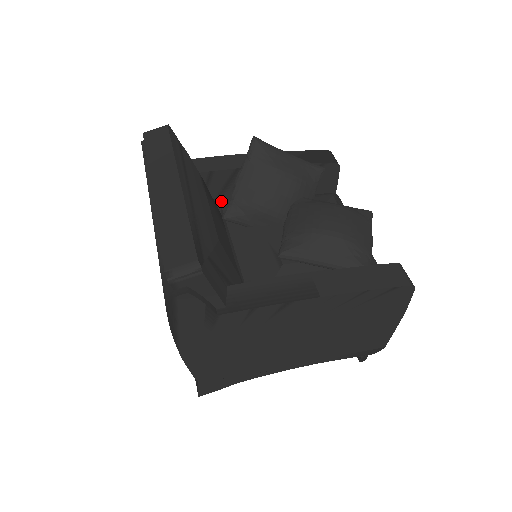
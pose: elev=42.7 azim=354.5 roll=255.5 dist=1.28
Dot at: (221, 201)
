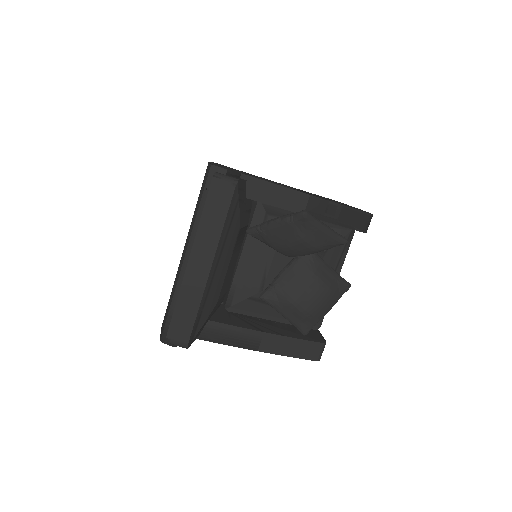
Dot at: occluded
